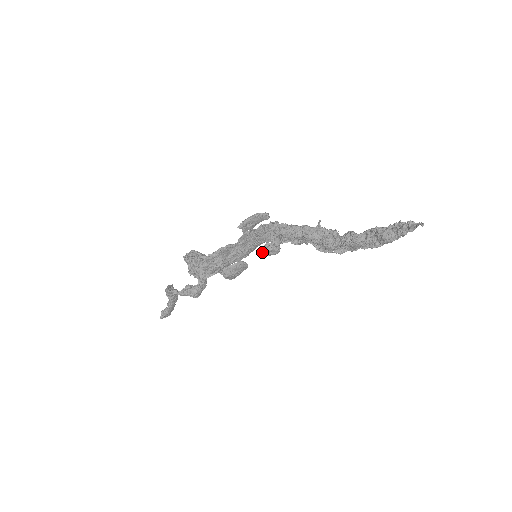
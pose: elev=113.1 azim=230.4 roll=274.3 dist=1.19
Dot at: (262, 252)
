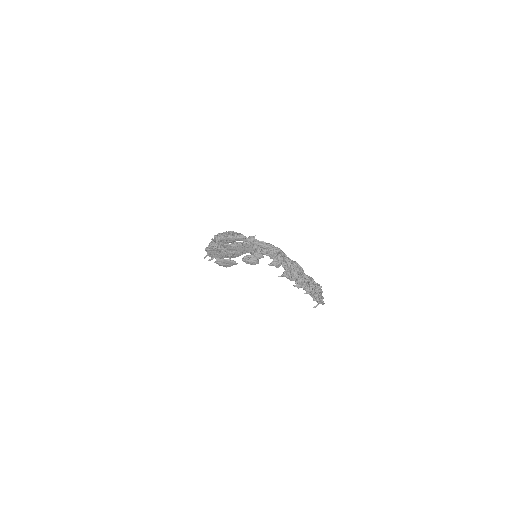
Dot at: (242, 260)
